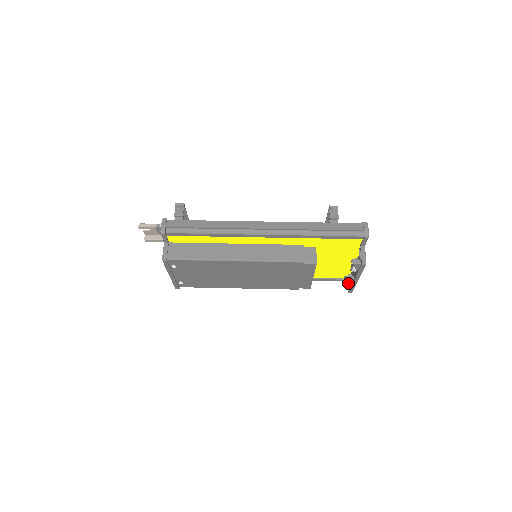
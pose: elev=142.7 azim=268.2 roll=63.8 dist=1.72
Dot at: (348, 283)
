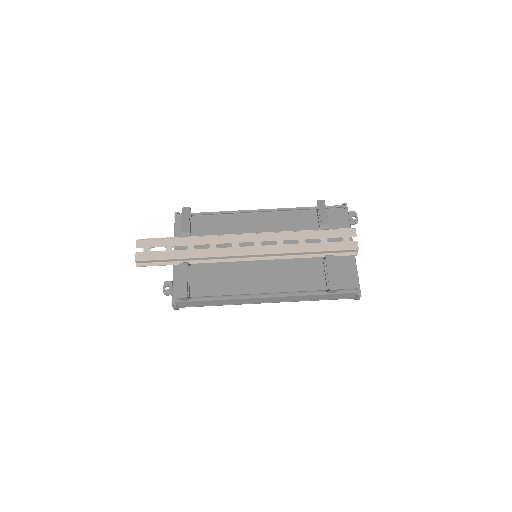
Dot at: occluded
